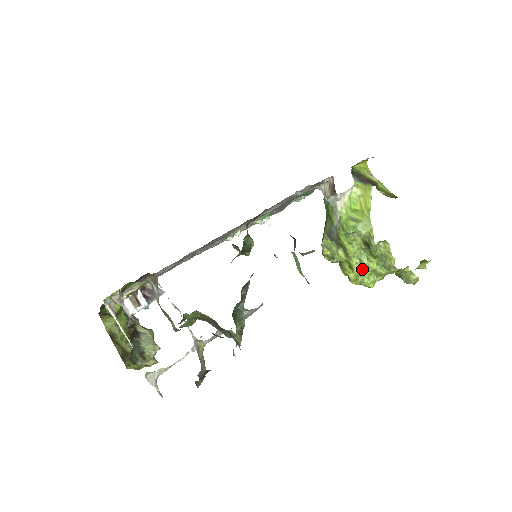
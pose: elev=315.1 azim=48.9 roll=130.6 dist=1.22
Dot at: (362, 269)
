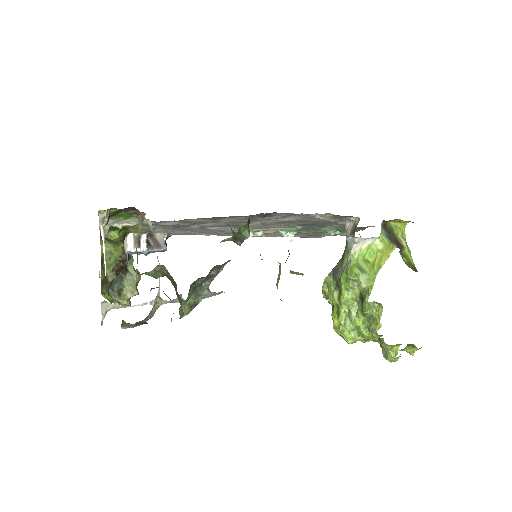
Dot at: (347, 320)
